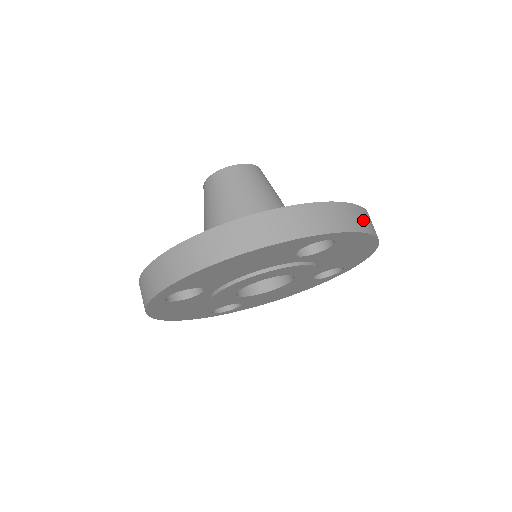
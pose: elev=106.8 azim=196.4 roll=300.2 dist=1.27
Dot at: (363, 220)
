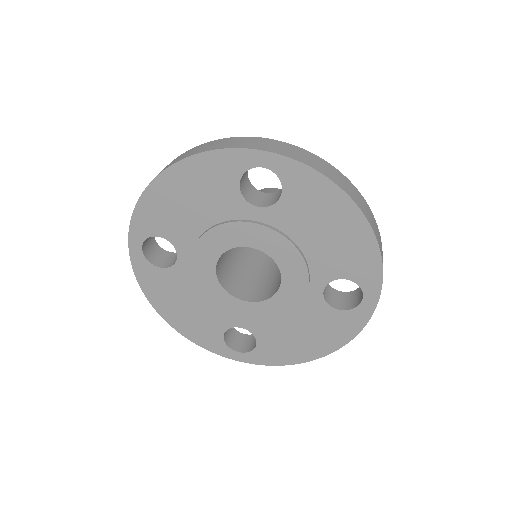
Dot at: (319, 165)
